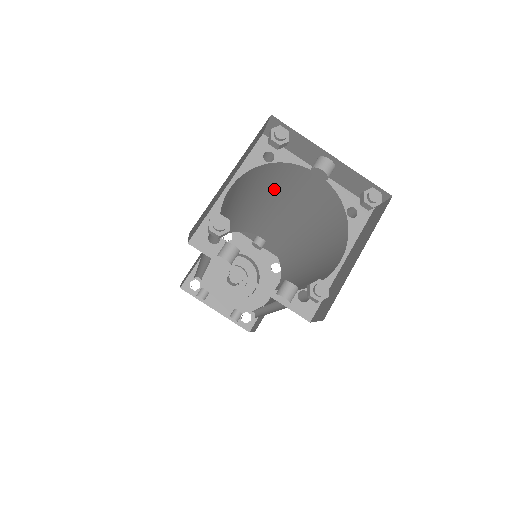
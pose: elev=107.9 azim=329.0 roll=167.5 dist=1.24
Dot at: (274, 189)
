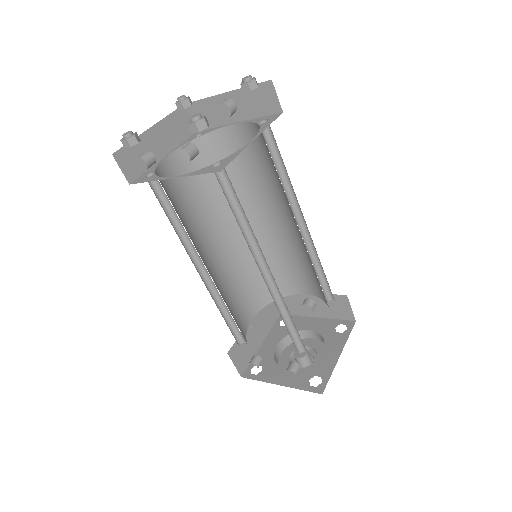
Dot at: (239, 183)
